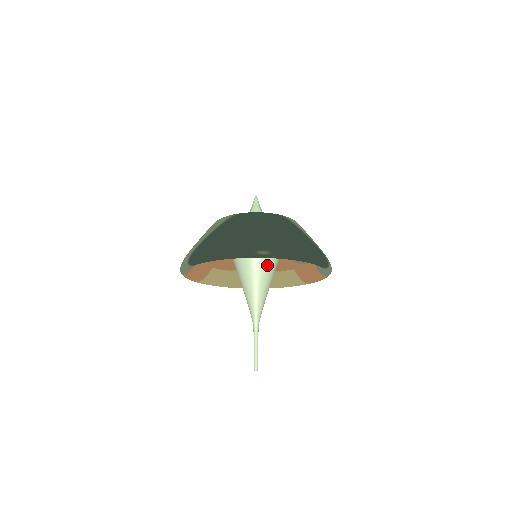
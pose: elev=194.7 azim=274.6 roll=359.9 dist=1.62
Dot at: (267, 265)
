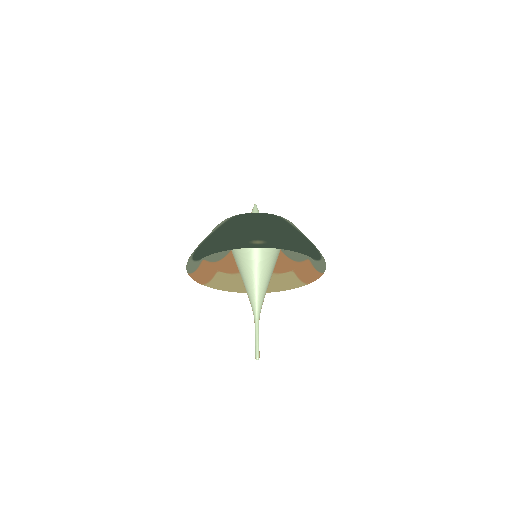
Dot at: (265, 262)
